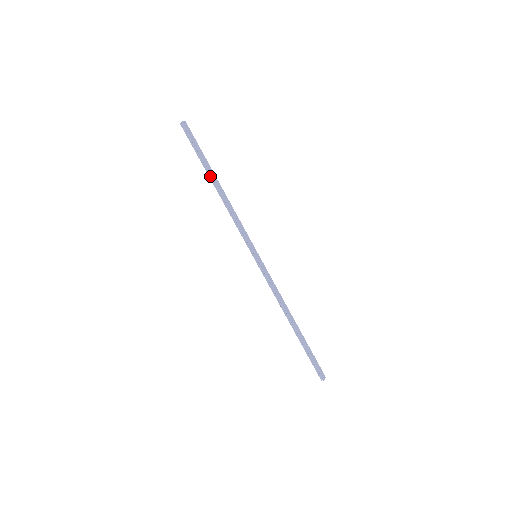
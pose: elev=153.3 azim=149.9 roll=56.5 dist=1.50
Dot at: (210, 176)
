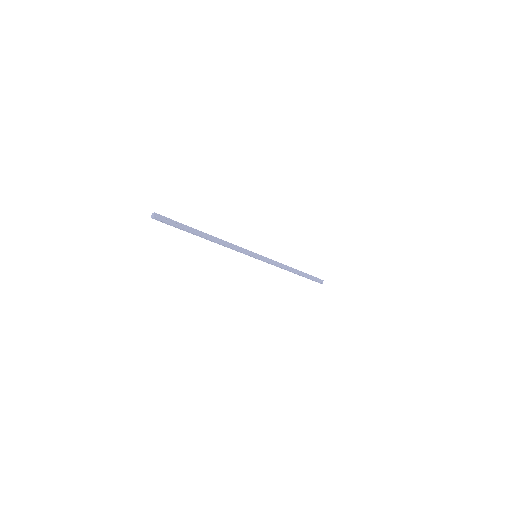
Dot at: occluded
